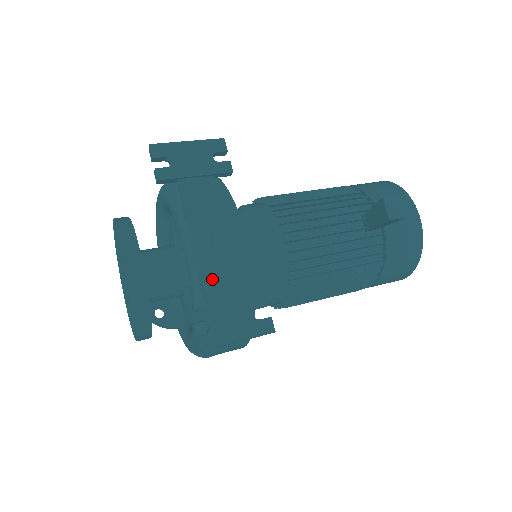
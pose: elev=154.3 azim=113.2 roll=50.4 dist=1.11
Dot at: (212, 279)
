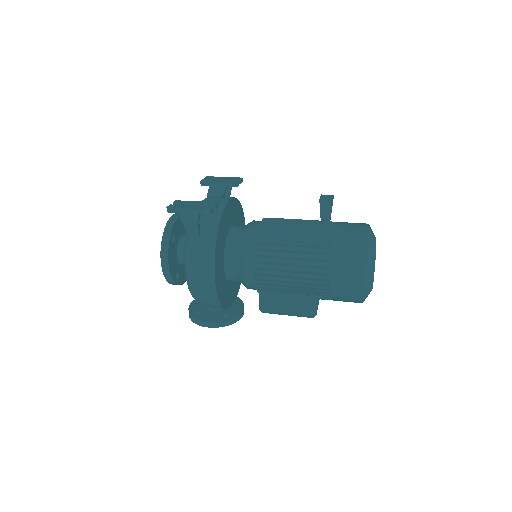
Dot at: occluded
